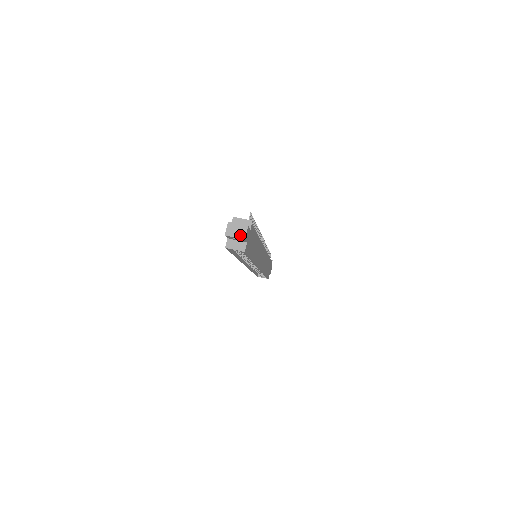
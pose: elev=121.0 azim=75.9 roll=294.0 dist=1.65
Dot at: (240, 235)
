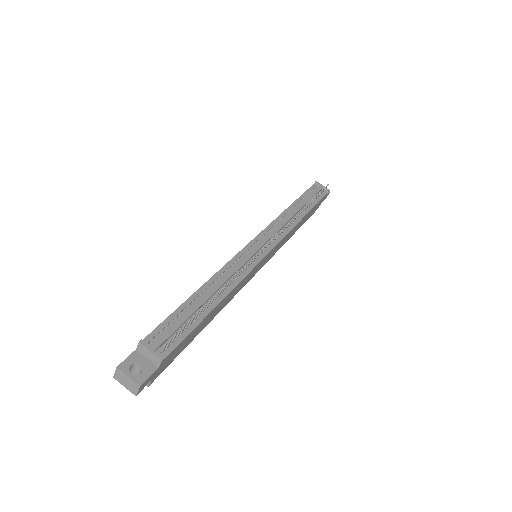
Dot at: (130, 389)
